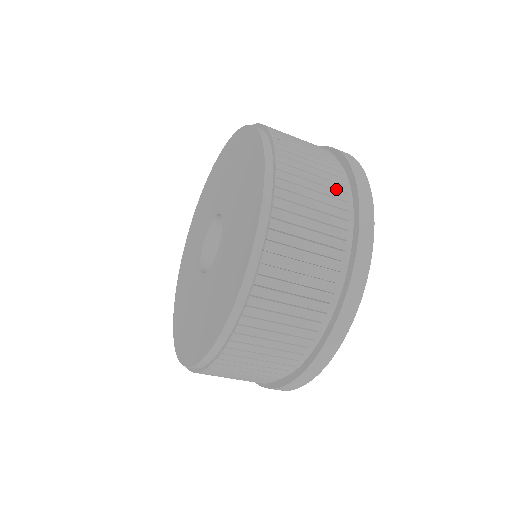
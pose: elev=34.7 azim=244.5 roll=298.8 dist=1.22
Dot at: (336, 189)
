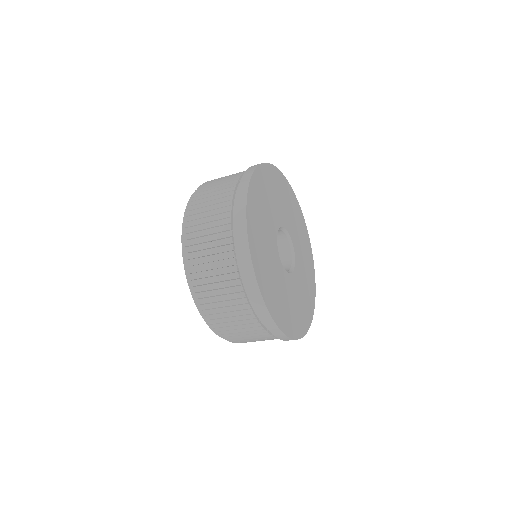
Dot at: occluded
